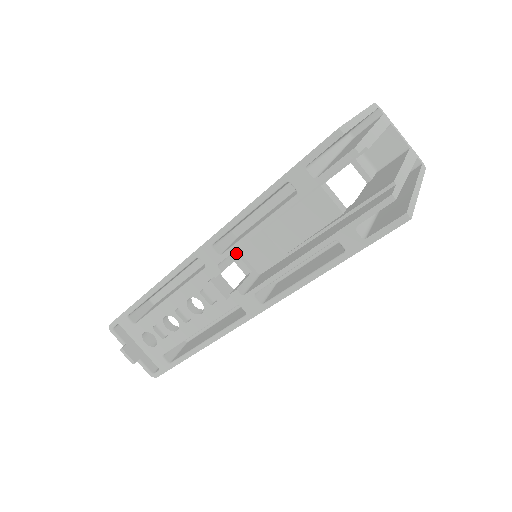
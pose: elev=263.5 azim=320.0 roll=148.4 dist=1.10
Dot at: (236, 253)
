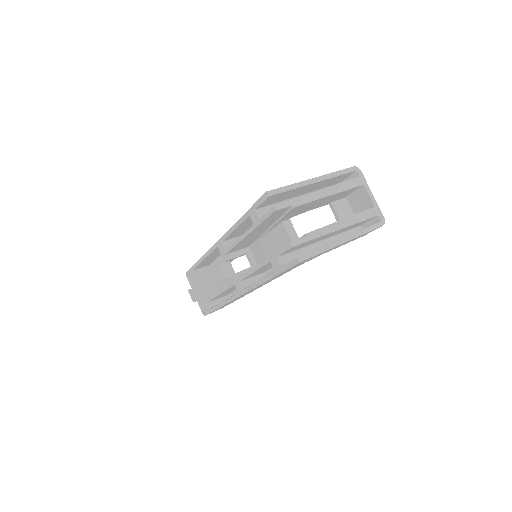
Dot at: (247, 250)
